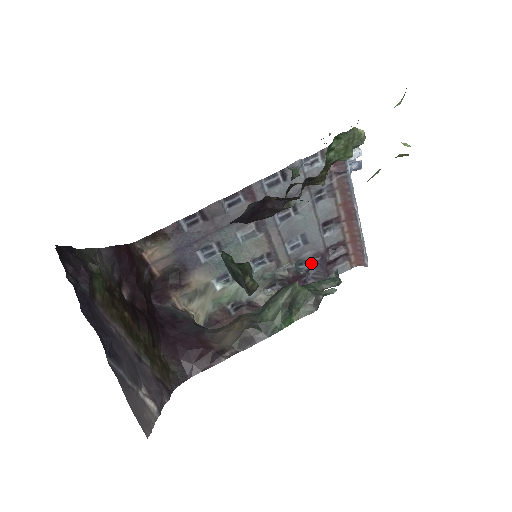
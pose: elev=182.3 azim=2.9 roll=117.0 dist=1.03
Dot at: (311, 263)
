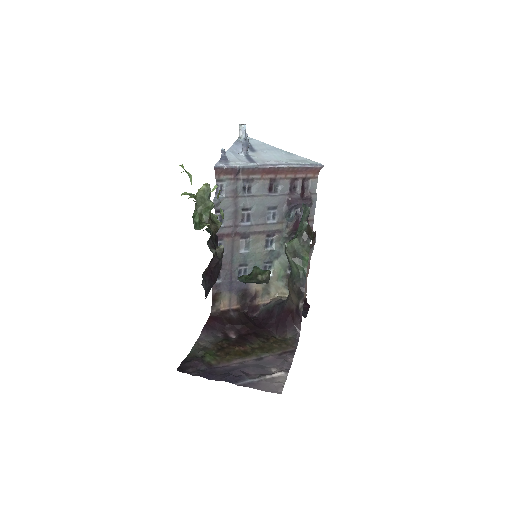
Dot at: (293, 209)
